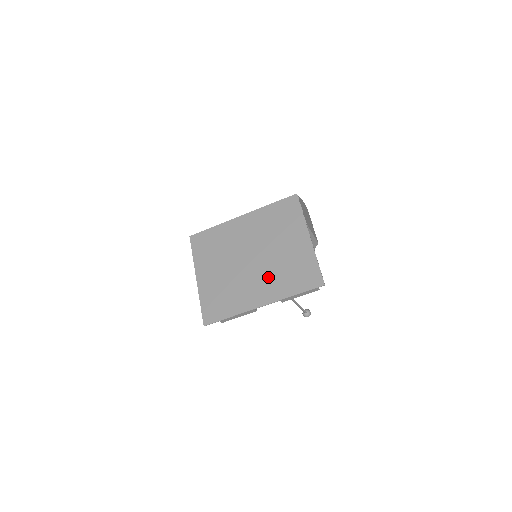
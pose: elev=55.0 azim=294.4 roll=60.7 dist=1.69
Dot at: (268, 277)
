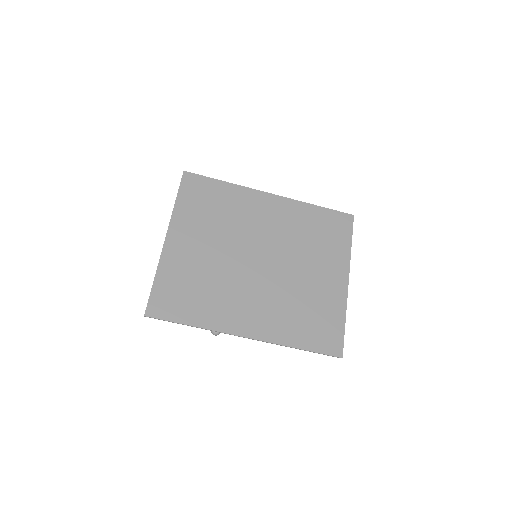
Dot at: (272, 301)
